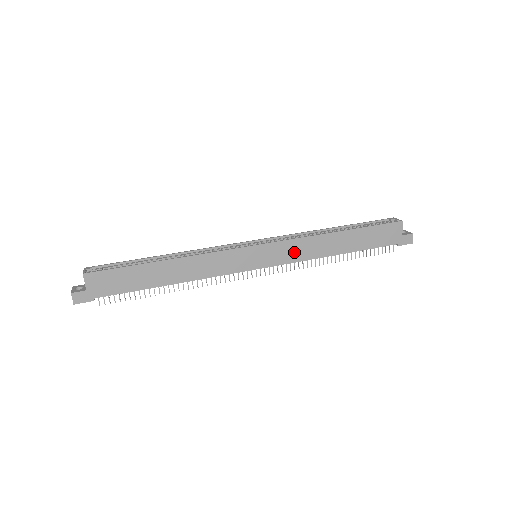
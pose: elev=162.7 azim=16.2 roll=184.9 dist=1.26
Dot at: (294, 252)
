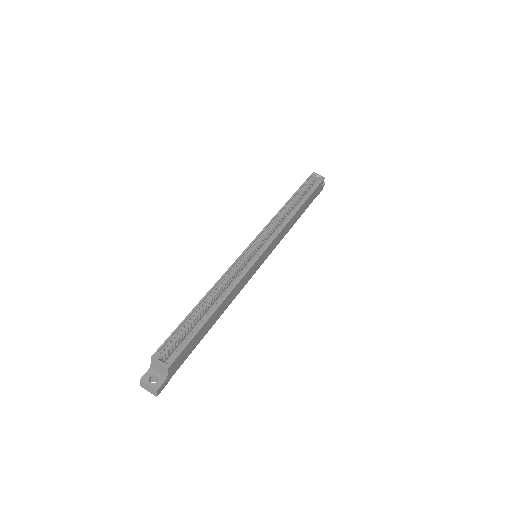
Dot at: (278, 239)
